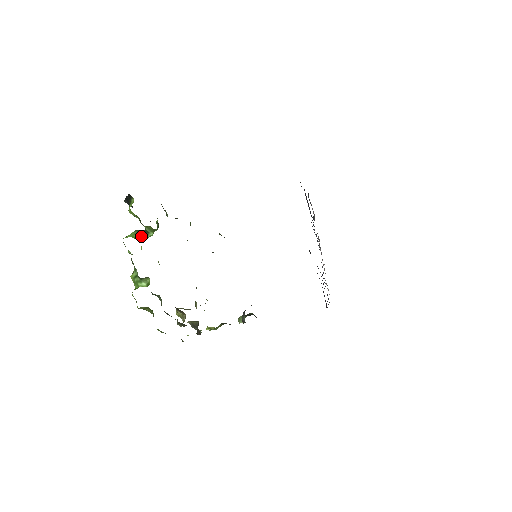
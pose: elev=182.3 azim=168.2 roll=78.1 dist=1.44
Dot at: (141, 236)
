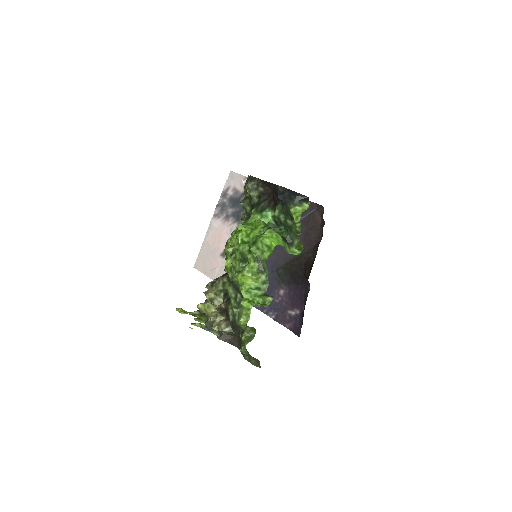
Dot at: (287, 247)
